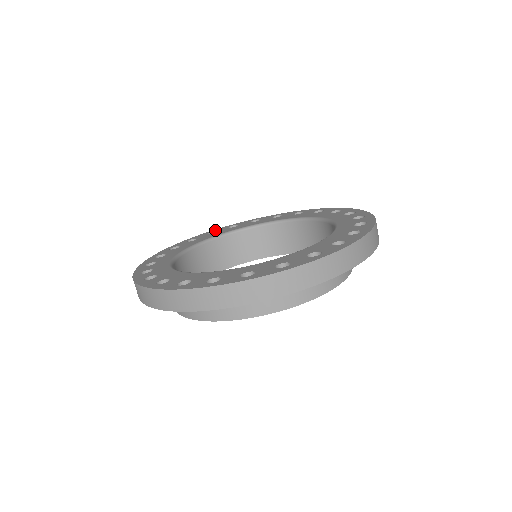
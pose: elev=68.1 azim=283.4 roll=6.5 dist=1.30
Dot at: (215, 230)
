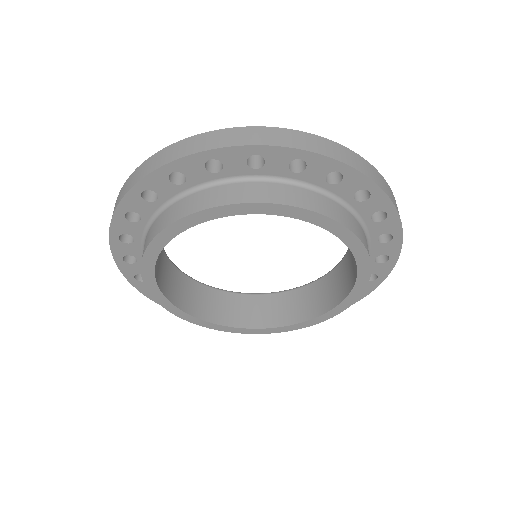
Dot at: occluded
